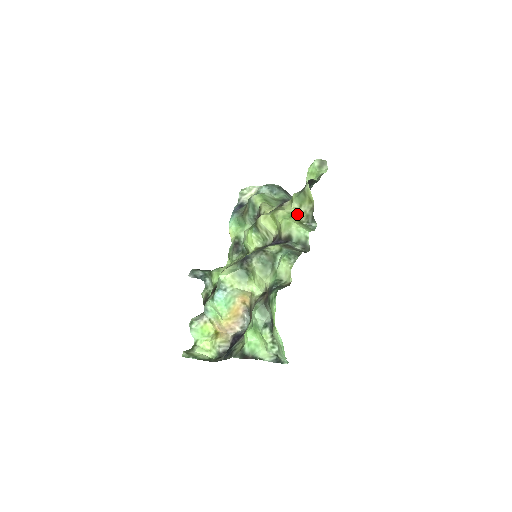
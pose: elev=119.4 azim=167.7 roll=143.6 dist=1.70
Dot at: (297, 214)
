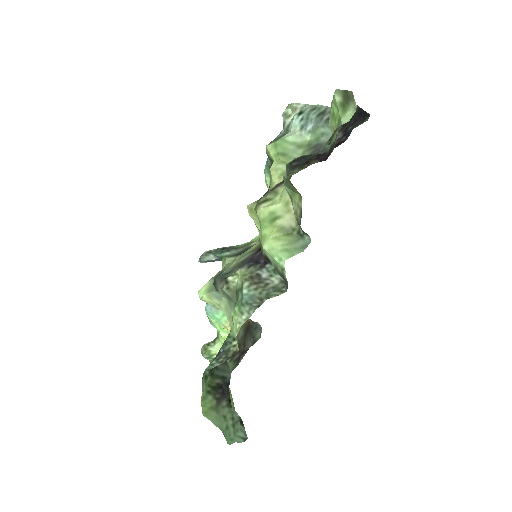
Dot at: (285, 214)
